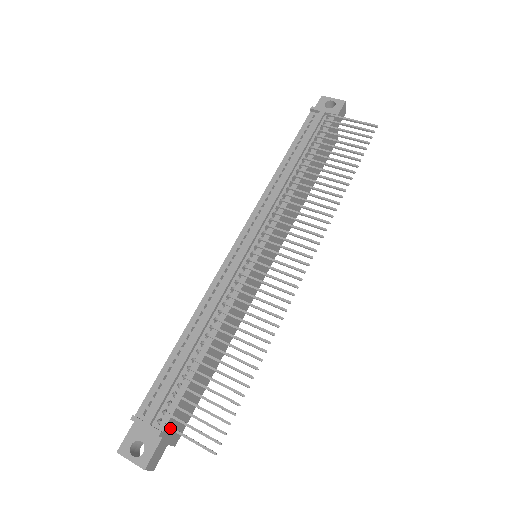
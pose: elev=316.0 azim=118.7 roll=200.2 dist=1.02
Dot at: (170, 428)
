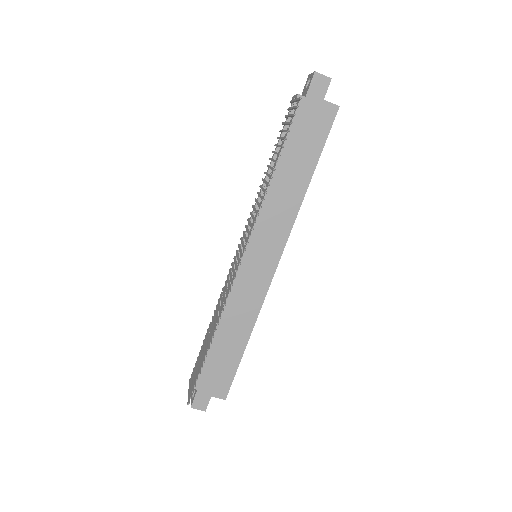
Dot at: (189, 383)
